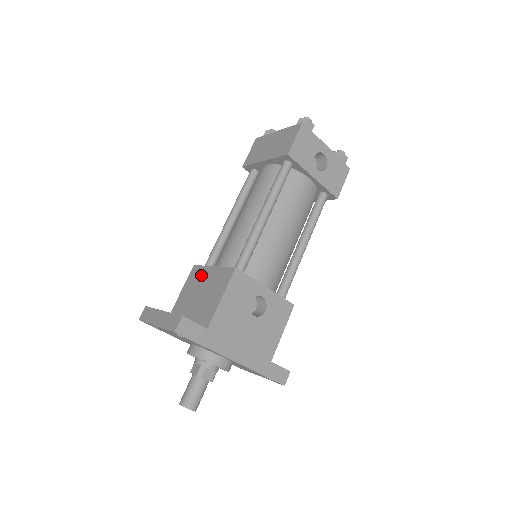
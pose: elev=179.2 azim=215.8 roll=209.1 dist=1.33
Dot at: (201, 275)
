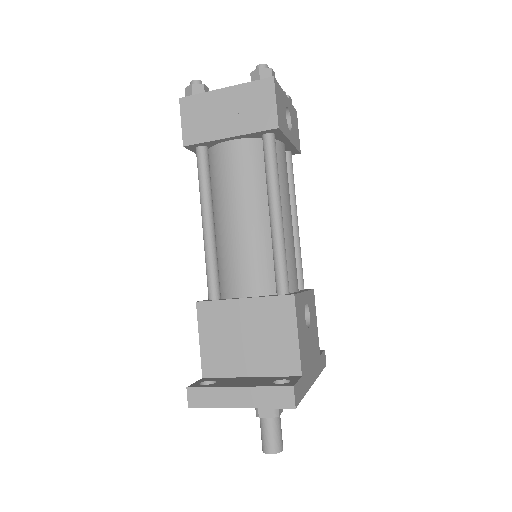
Dot at: (227, 313)
